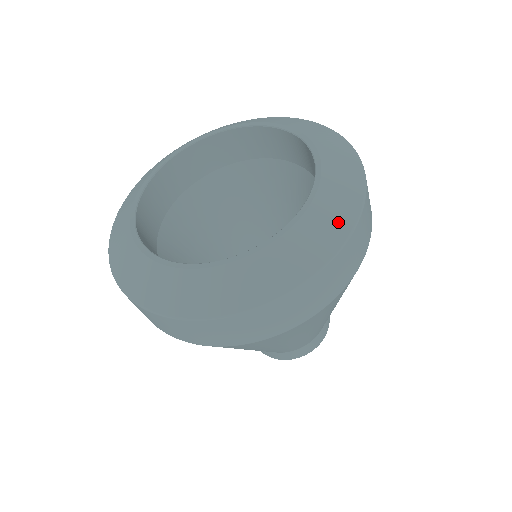
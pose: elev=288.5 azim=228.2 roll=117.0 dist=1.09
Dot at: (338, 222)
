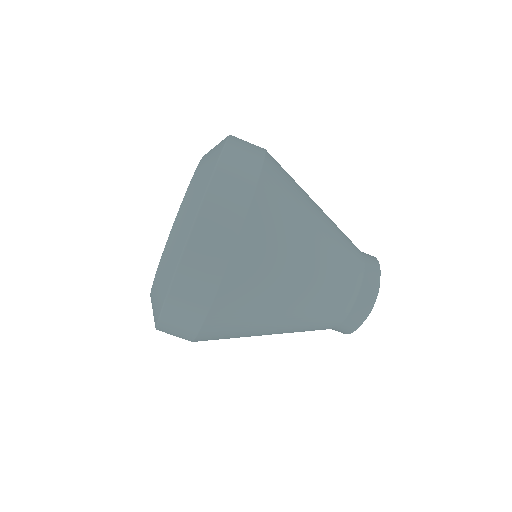
Dot at: (211, 160)
